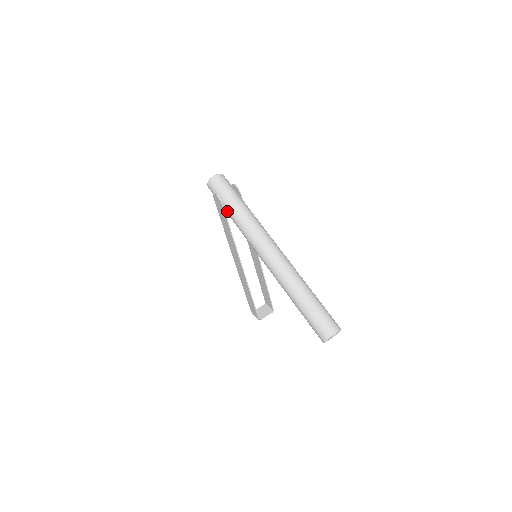
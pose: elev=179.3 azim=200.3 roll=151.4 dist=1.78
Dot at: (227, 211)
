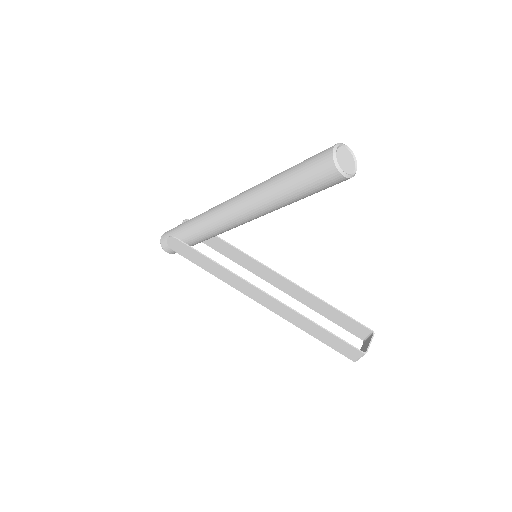
Dot at: (185, 239)
